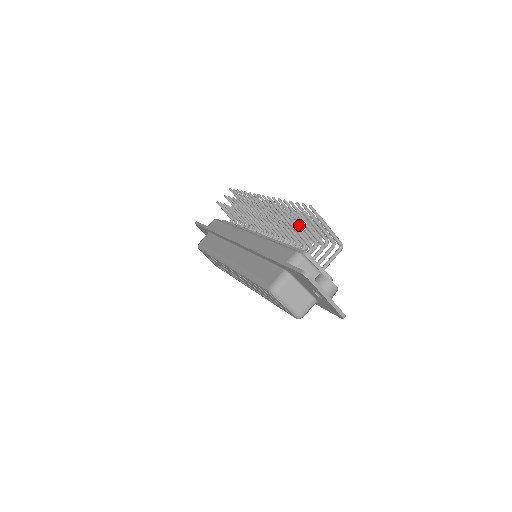
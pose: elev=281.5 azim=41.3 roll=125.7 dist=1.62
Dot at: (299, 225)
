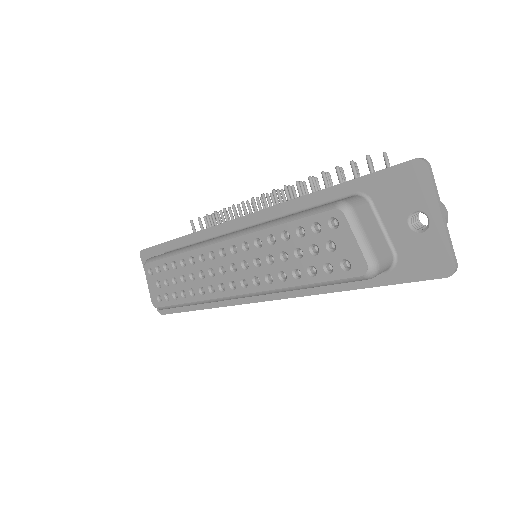
Dot at: occluded
